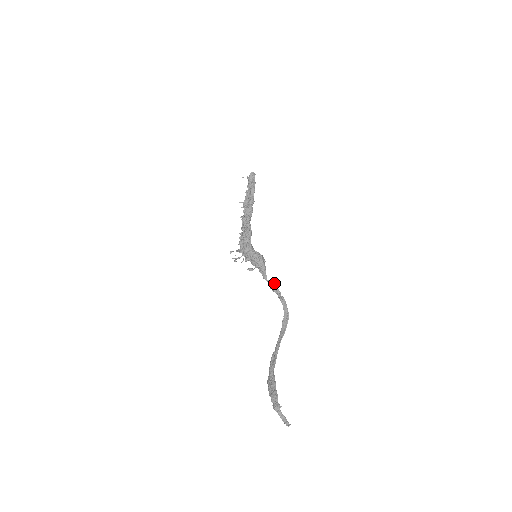
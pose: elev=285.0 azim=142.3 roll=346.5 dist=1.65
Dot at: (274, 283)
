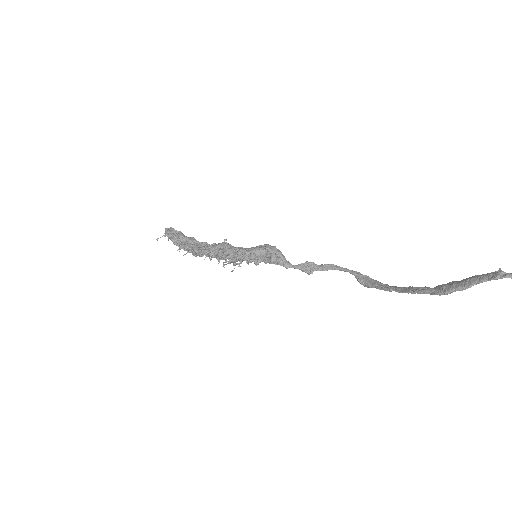
Dot at: occluded
